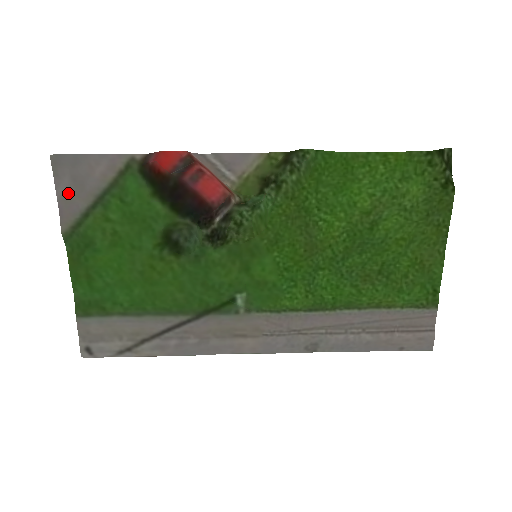
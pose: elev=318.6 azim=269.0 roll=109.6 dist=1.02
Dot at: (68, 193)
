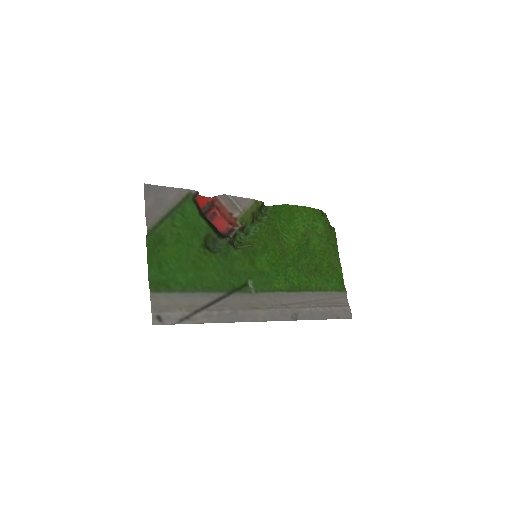
Dot at: (152, 206)
